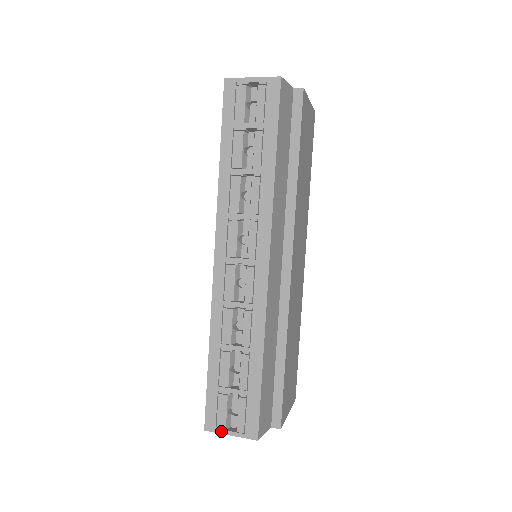
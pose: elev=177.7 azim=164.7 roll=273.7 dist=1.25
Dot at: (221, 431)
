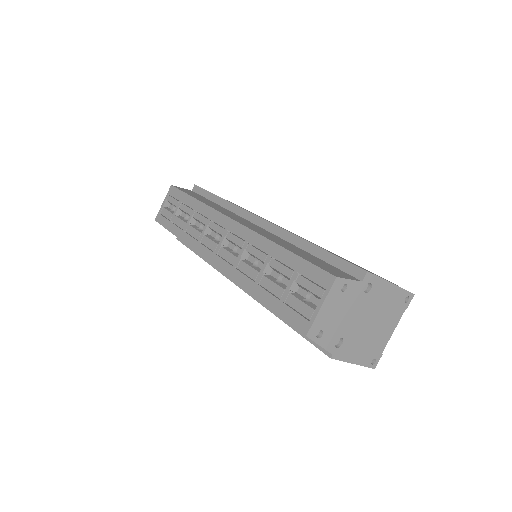
Dot at: (313, 316)
